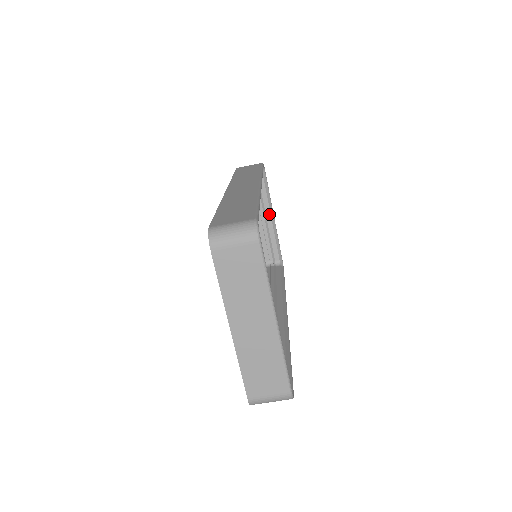
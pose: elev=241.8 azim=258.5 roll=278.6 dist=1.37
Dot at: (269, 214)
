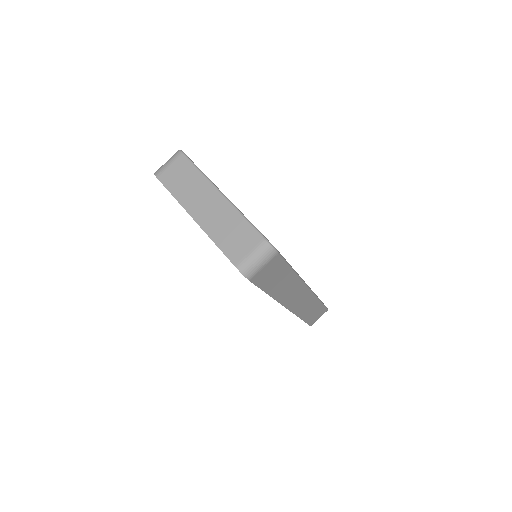
Dot at: occluded
